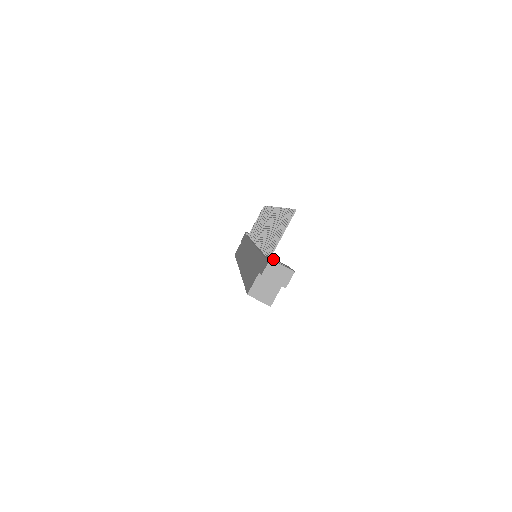
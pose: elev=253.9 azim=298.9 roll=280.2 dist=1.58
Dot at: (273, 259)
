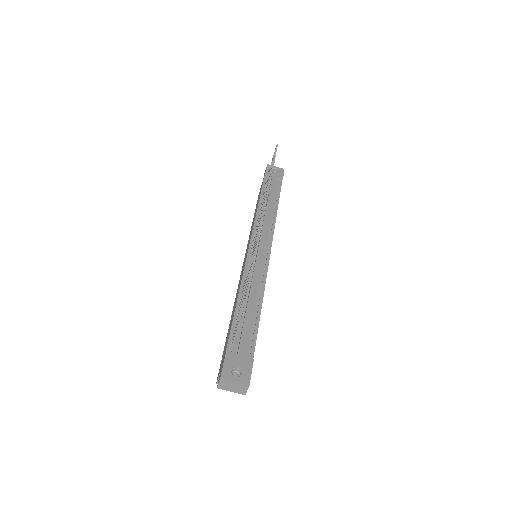
Dot at: (228, 367)
